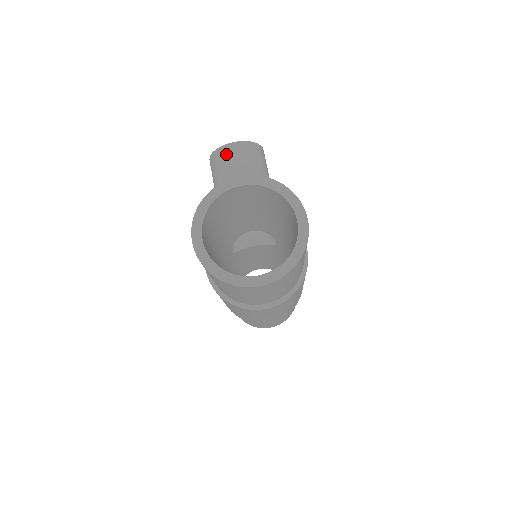
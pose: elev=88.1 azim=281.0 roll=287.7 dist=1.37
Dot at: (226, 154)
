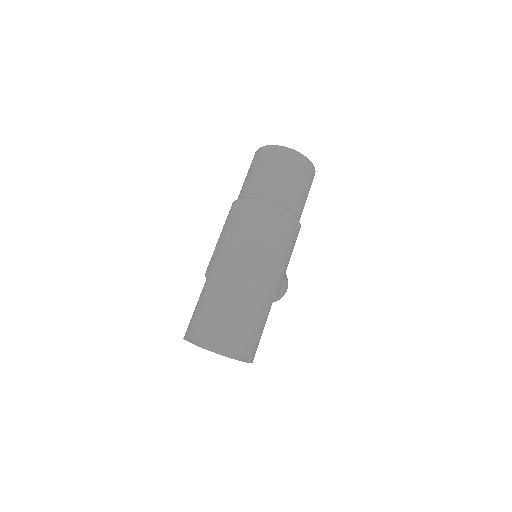
Dot at: occluded
